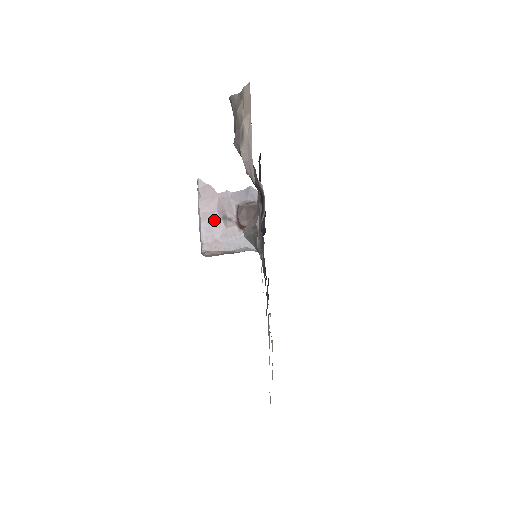
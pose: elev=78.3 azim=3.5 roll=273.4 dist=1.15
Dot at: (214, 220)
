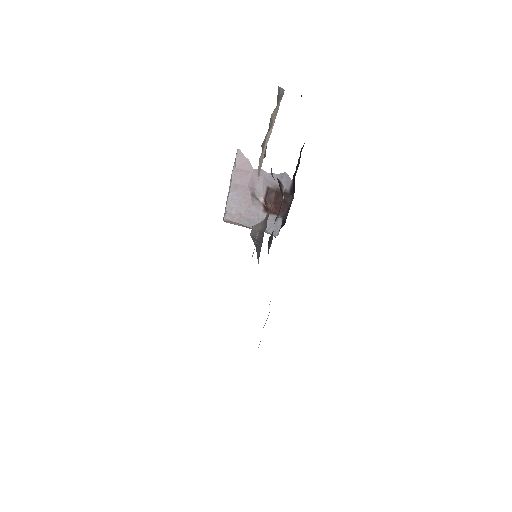
Dot at: (243, 194)
